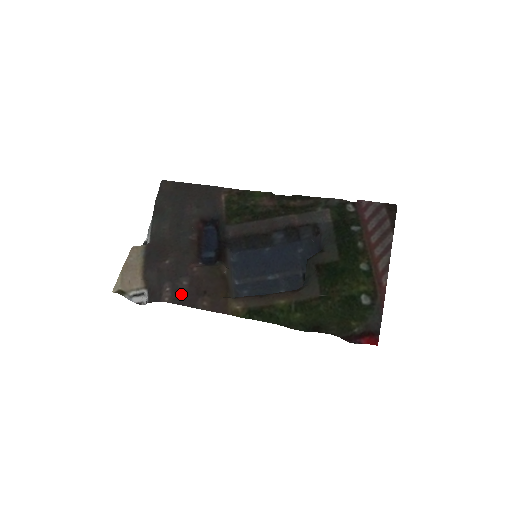
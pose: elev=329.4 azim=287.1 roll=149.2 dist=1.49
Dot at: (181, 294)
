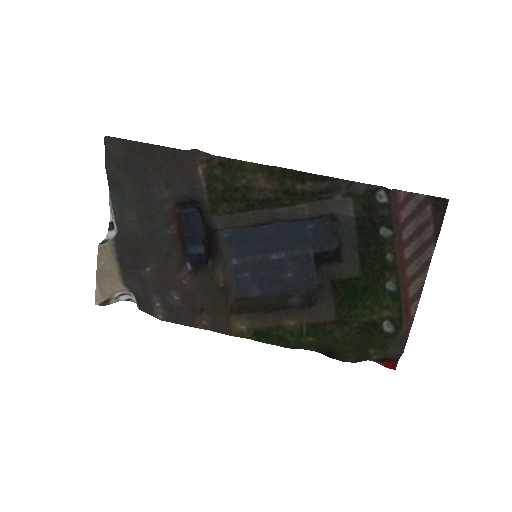
Dot at: (175, 312)
